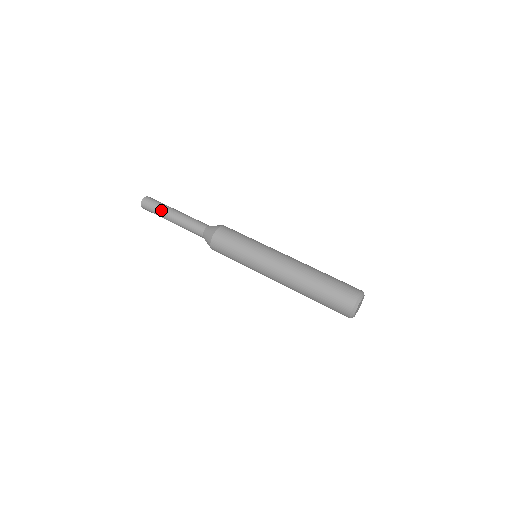
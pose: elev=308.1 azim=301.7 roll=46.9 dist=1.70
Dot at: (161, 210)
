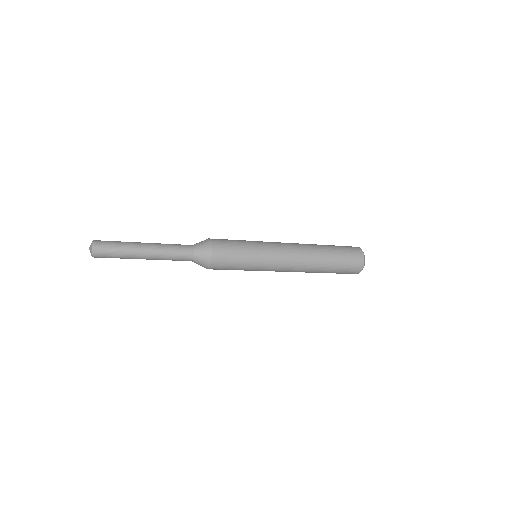
Dot at: (127, 242)
